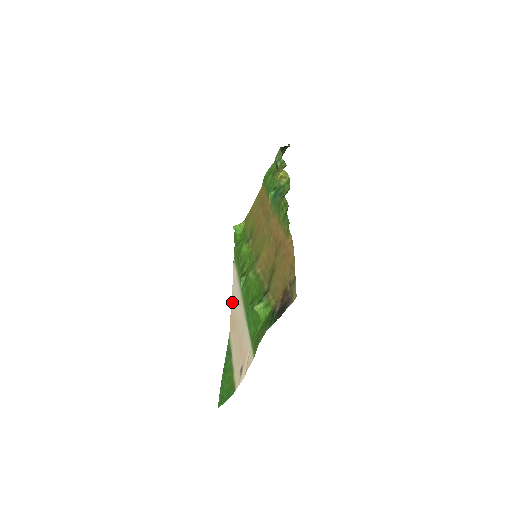
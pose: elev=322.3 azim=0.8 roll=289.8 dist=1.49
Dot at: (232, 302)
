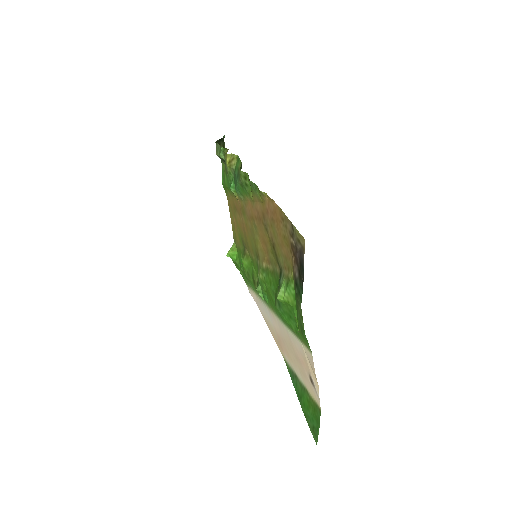
Dot at: (267, 324)
